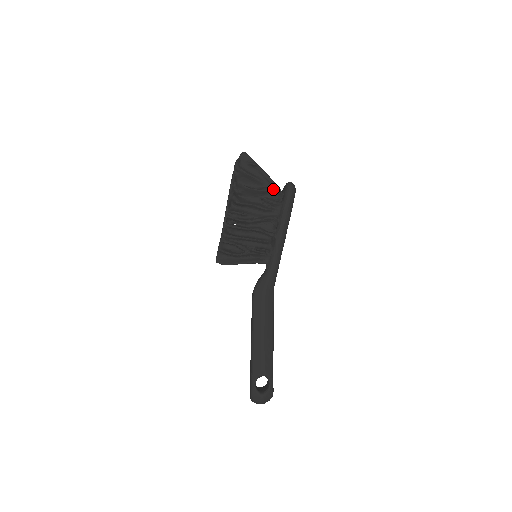
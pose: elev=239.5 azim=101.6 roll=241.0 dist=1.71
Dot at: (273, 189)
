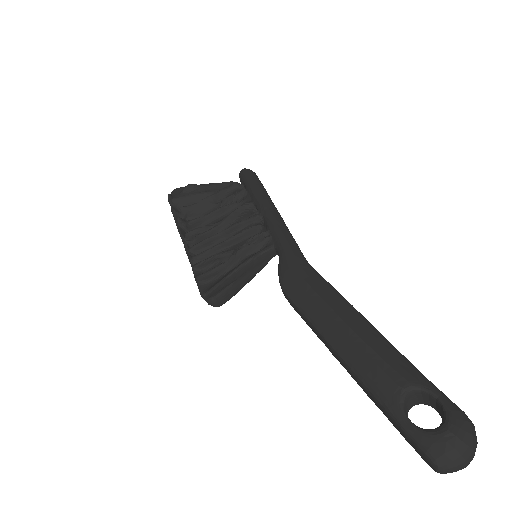
Dot at: (226, 188)
